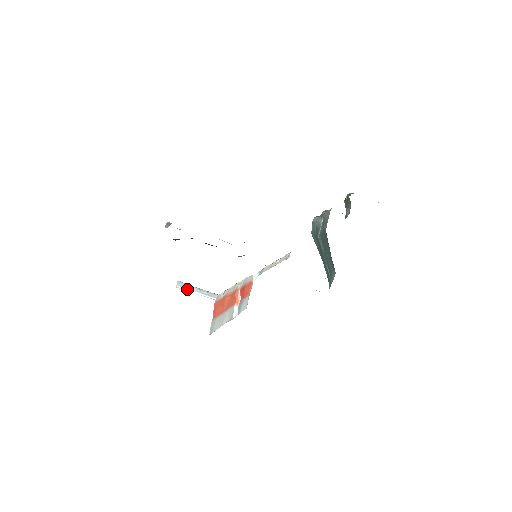
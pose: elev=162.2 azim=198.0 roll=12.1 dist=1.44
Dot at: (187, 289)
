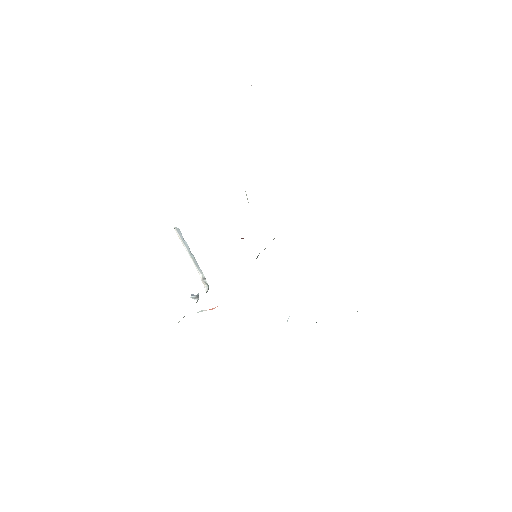
Dot at: (181, 238)
